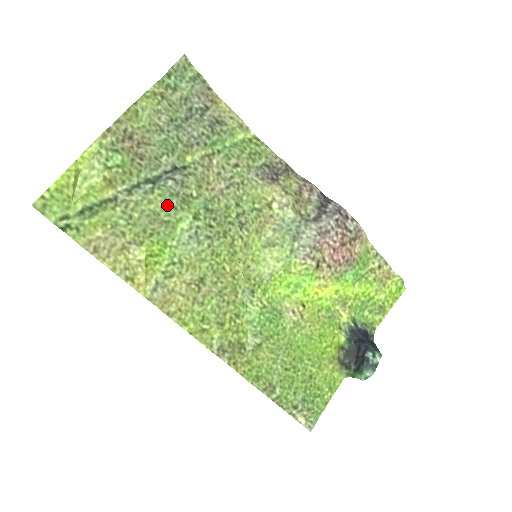
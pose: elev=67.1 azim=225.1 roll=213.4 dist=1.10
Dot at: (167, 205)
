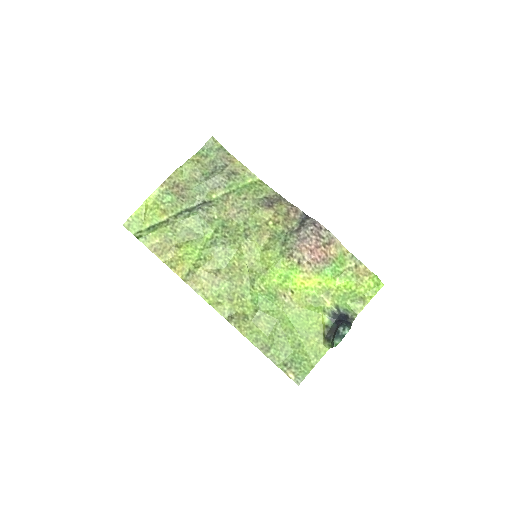
Dot at: (198, 224)
